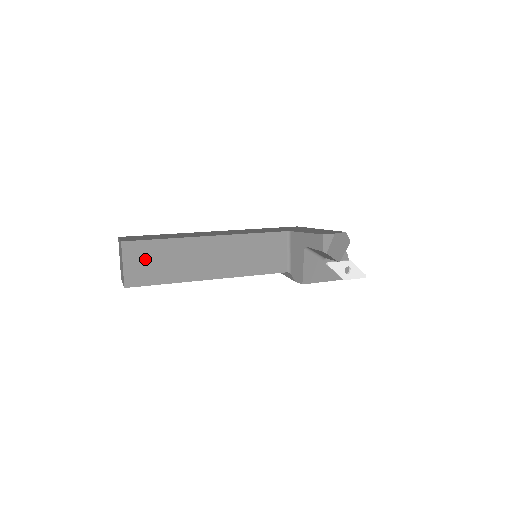
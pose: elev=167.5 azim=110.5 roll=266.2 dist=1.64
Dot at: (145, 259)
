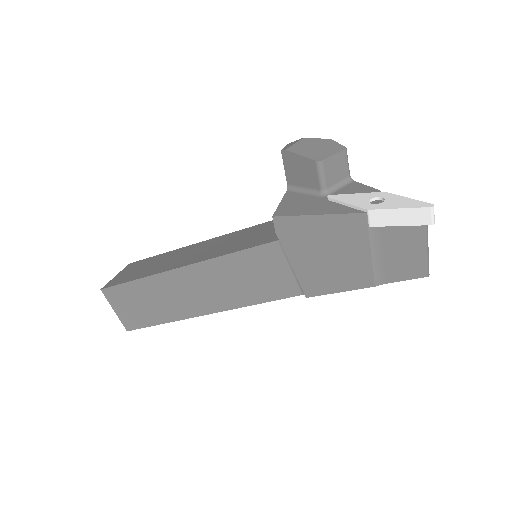
Dot at: (135, 269)
